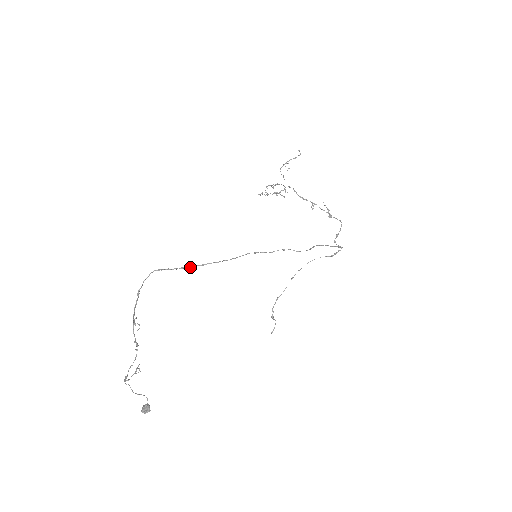
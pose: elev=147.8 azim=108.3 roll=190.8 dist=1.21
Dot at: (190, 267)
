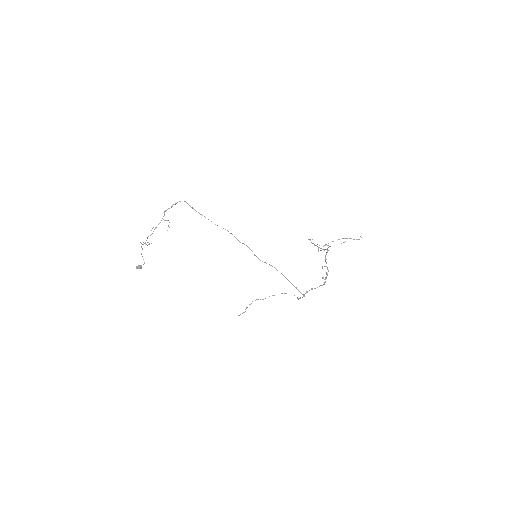
Dot at: (196, 211)
